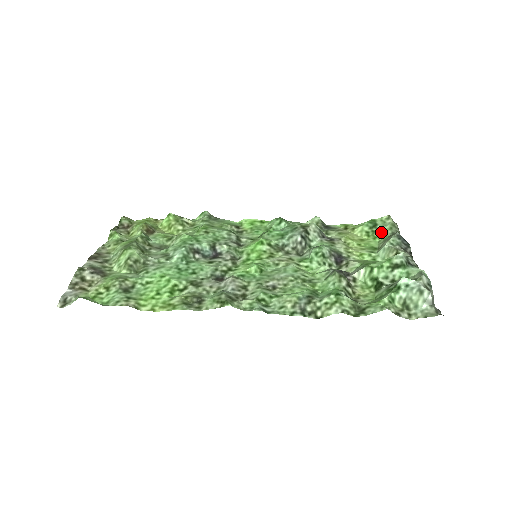
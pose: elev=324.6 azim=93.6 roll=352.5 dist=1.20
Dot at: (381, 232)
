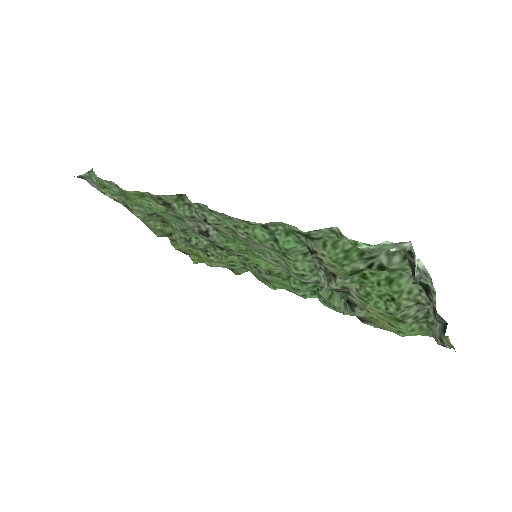
Dot at: (424, 334)
